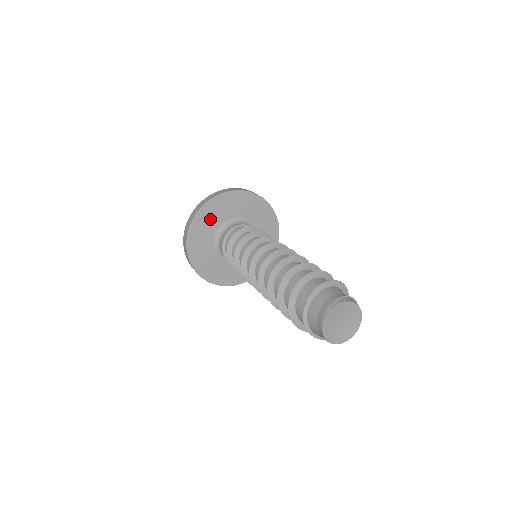
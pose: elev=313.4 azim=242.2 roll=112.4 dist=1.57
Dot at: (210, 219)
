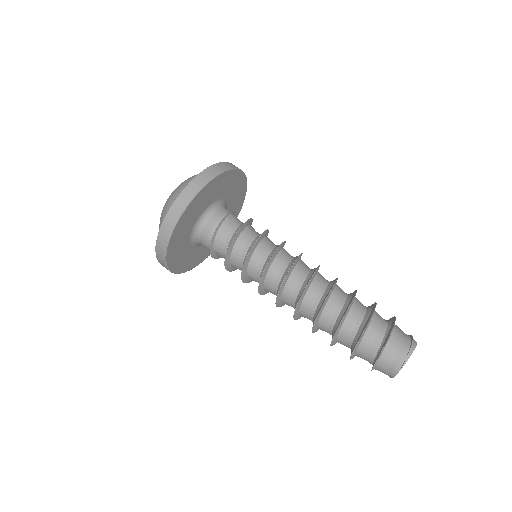
Dot at: (207, 196)
